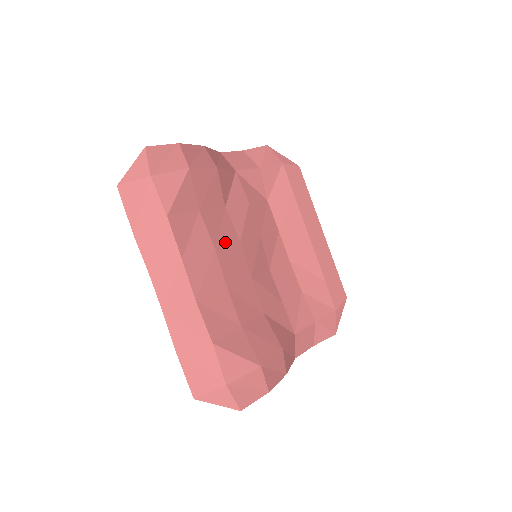
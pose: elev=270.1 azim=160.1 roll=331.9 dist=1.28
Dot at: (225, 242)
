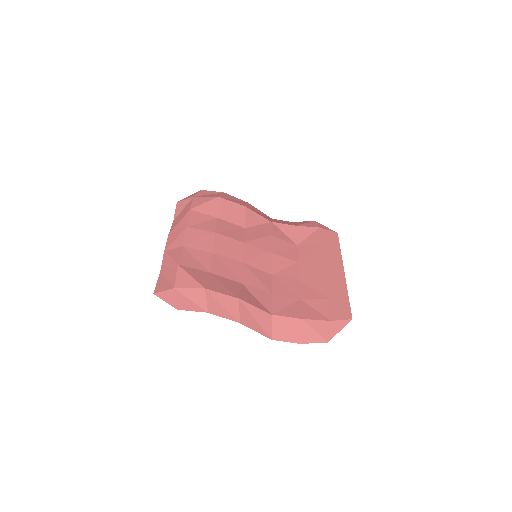
Dot at: (228, 236)
